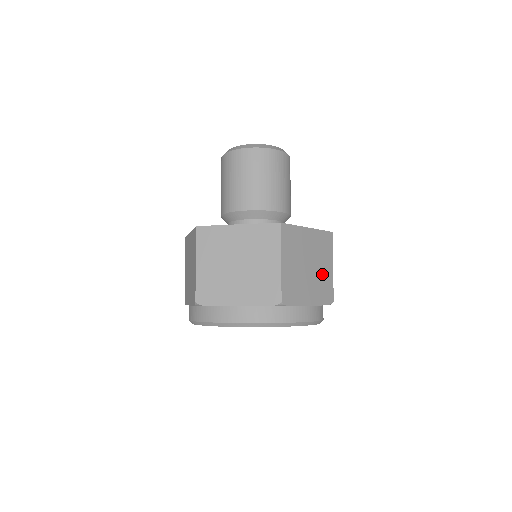
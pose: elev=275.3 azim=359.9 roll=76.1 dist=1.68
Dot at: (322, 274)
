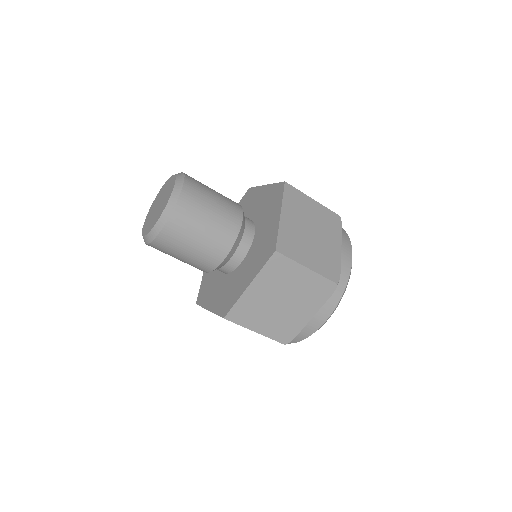
Dot at: (302, 287)
